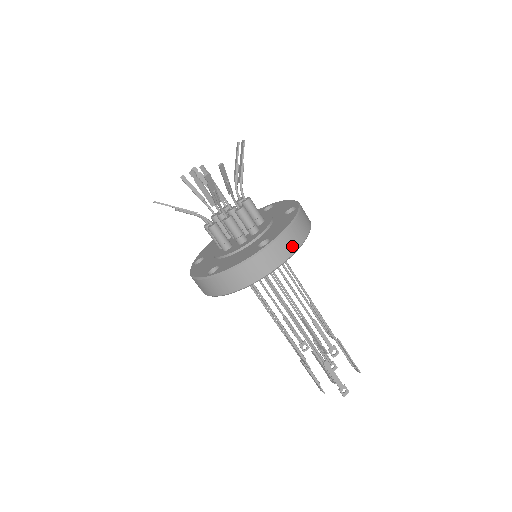
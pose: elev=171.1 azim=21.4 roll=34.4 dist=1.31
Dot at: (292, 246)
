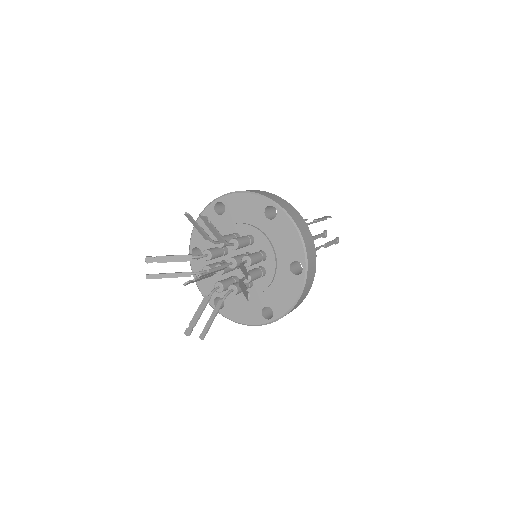
Dot at: (312, 246)
